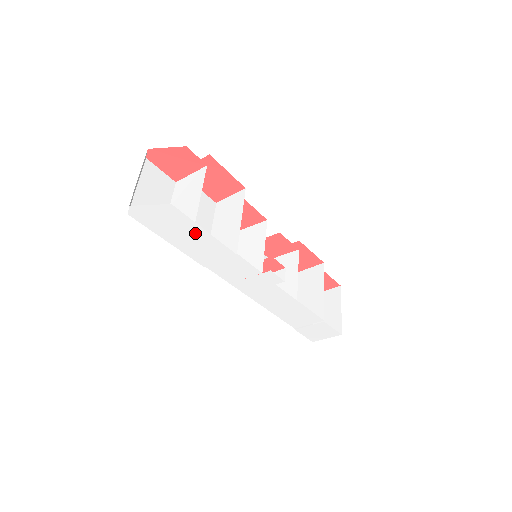
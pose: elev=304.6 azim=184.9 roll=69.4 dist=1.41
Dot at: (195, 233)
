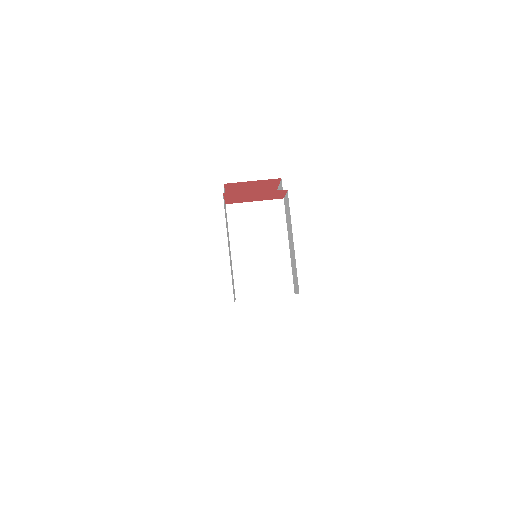
Dot at: occluded
